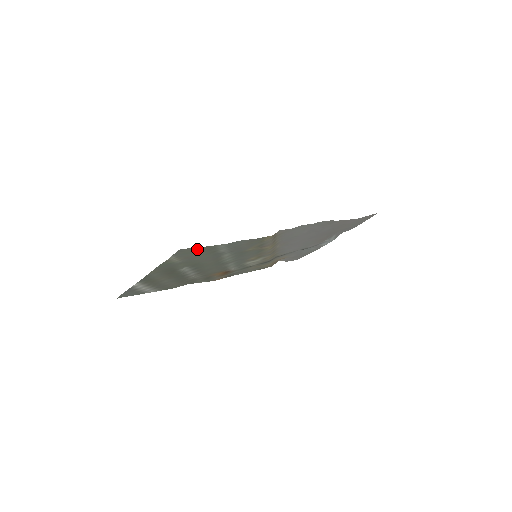
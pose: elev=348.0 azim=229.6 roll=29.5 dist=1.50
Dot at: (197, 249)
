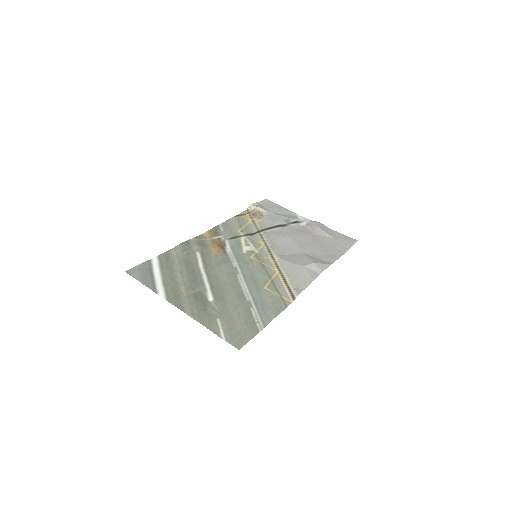
Dot at: (246, 337)
